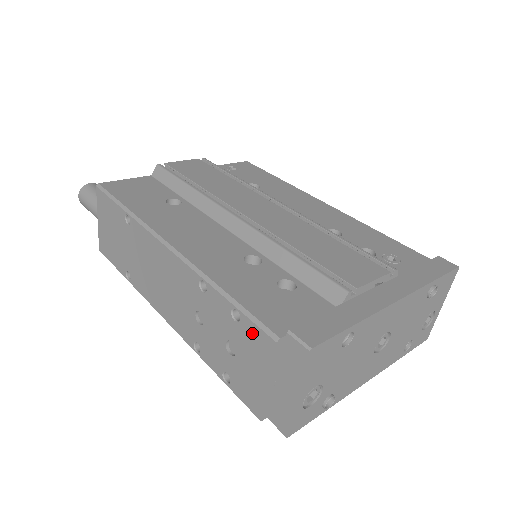
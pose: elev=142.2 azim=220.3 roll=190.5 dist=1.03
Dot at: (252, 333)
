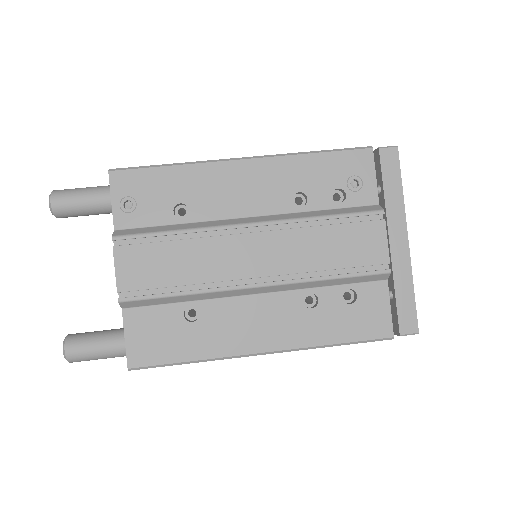
Dot at: occluded
